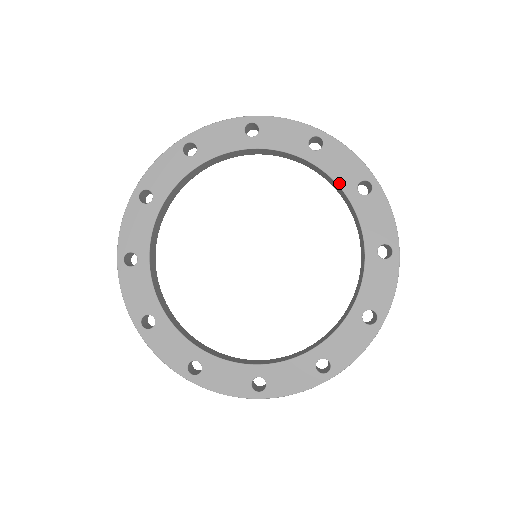
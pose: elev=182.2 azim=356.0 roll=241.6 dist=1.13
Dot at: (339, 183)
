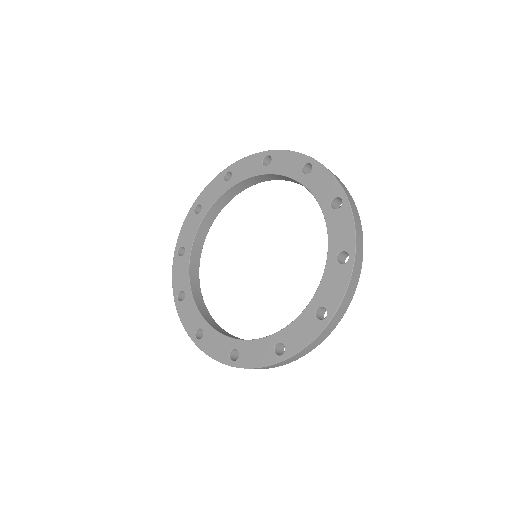
Dot at: (318, 199)
